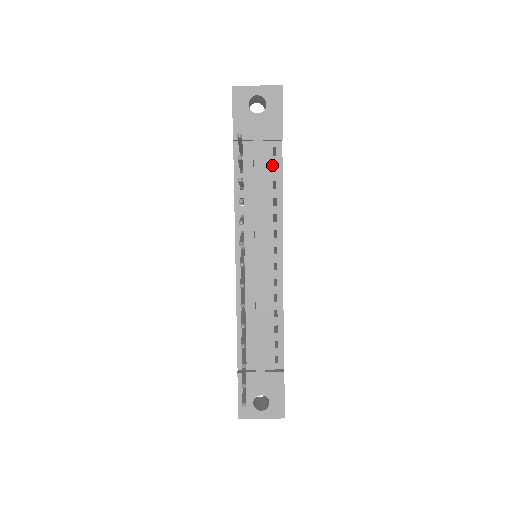
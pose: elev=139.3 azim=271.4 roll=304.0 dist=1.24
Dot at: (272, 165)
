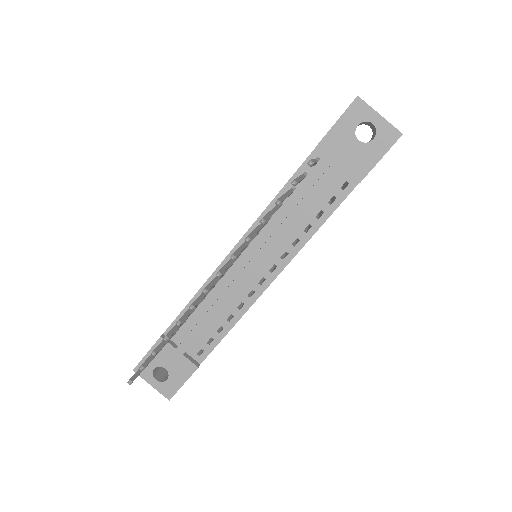
Dot at: (332, 196)
